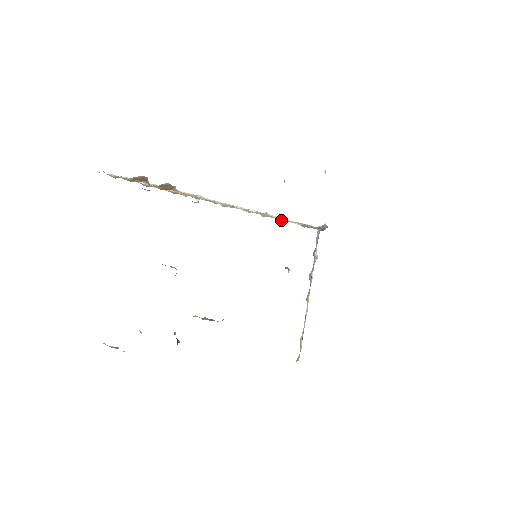
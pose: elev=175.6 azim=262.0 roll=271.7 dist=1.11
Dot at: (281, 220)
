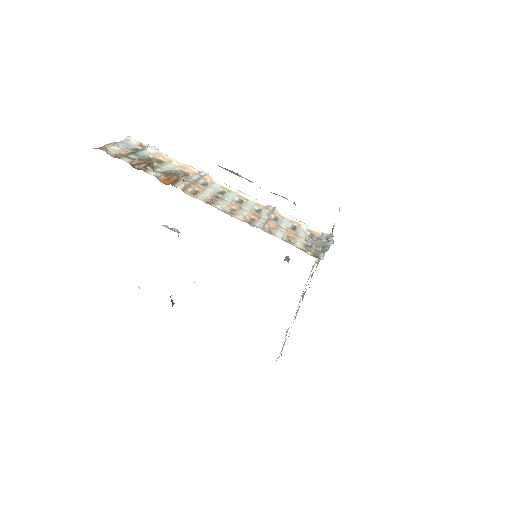
Dot at: (286, 236)
